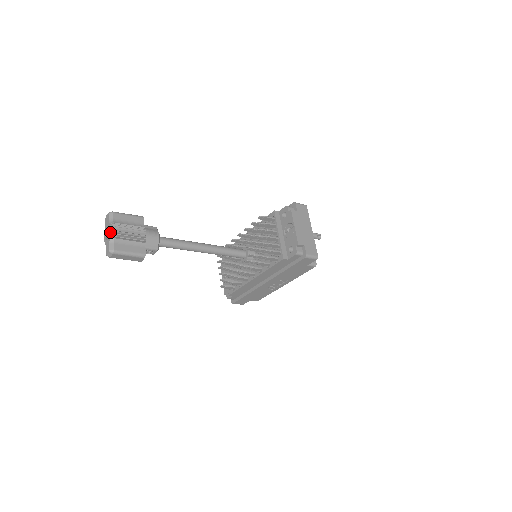
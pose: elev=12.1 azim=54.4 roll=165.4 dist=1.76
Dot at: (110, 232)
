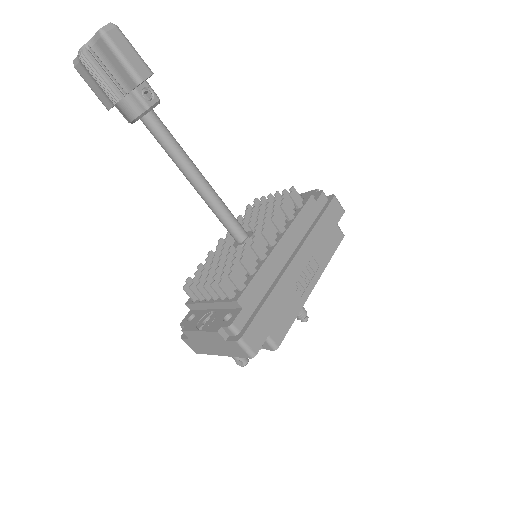
Dot at: occluded
